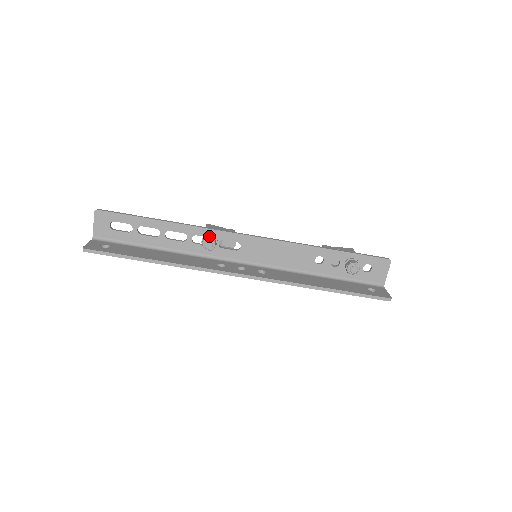
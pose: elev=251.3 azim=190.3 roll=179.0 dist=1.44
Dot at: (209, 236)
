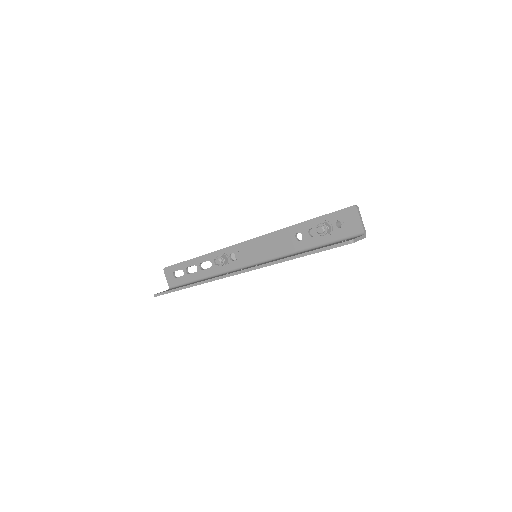
Dot at: (220, 255)
